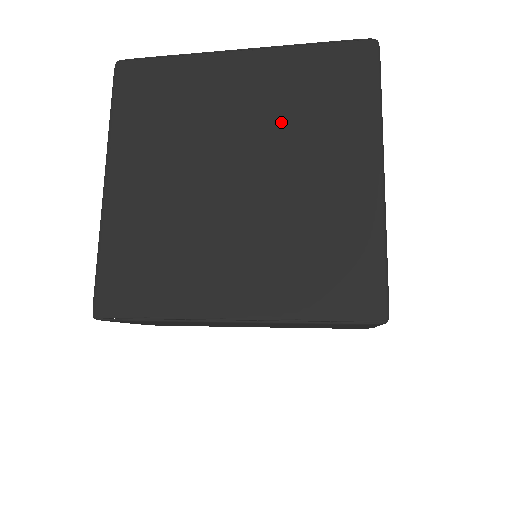
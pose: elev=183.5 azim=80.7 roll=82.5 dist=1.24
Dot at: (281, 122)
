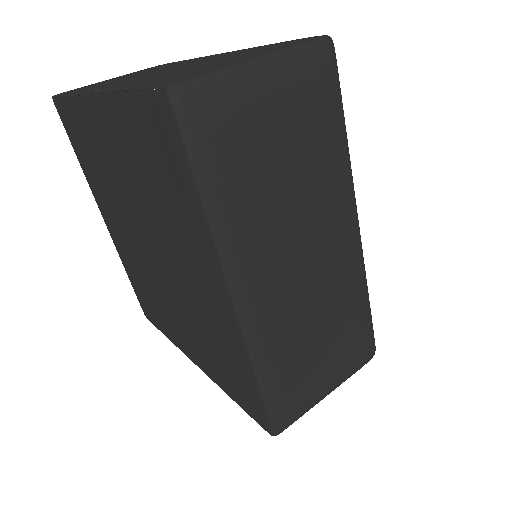
Dot at: (148, 203)
